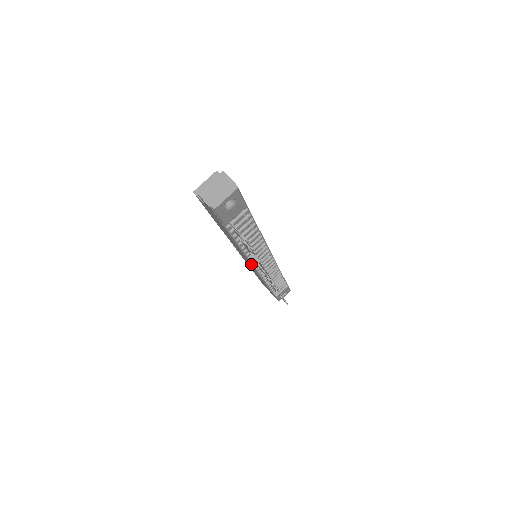
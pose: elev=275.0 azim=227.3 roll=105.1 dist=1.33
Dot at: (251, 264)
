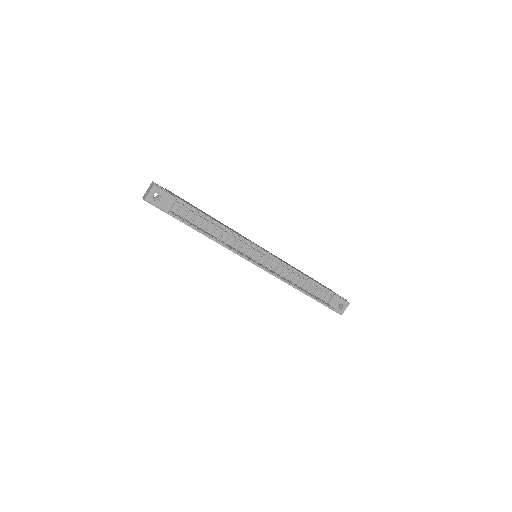
Dot at: (242, 257)
